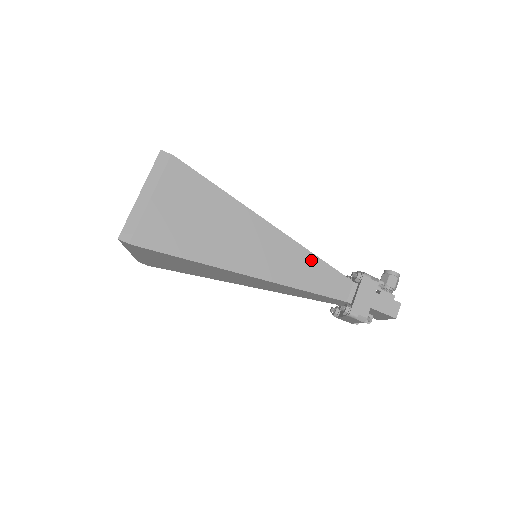
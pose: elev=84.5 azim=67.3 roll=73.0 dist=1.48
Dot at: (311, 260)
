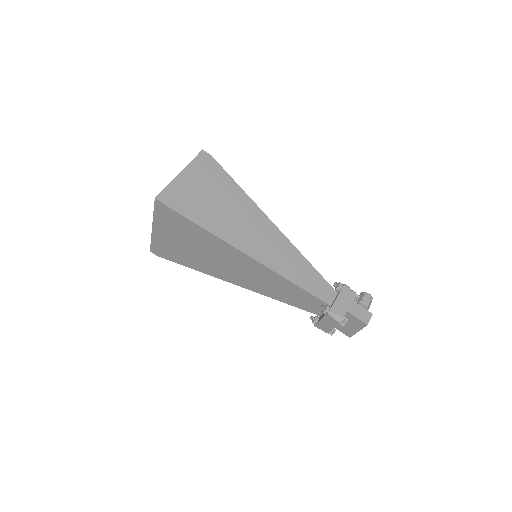
Dot at: (303, 262)
